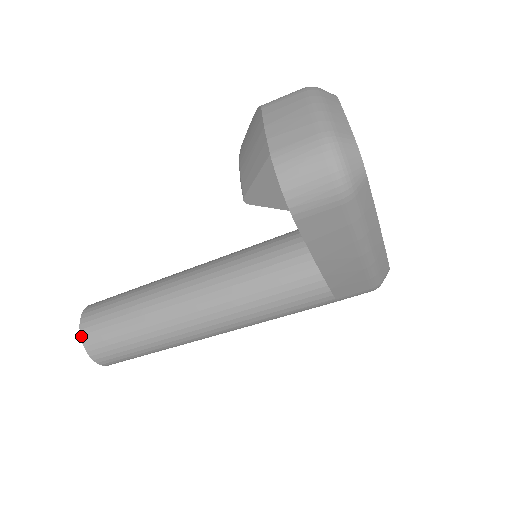
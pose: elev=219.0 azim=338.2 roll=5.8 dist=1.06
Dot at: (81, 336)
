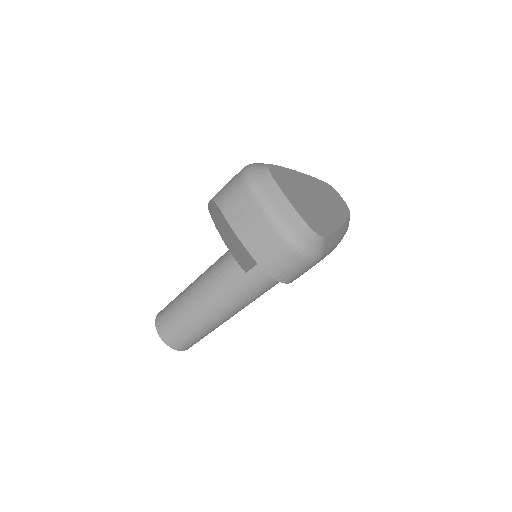
Dot at: (169, 346)
